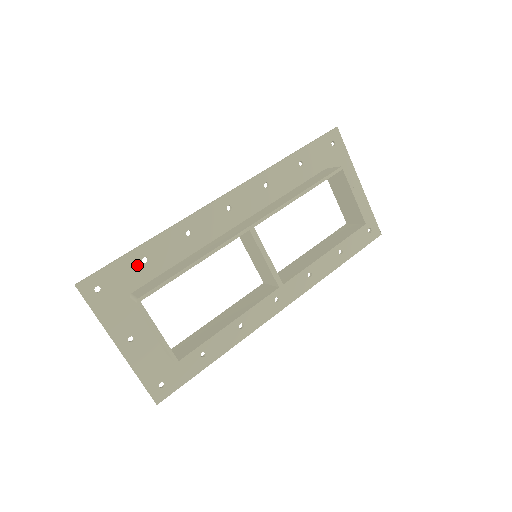
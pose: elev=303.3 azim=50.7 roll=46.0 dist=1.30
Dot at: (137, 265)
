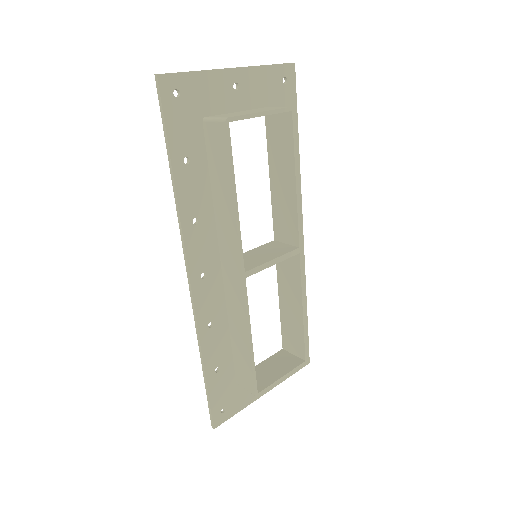
Dot at: (218, 377)
